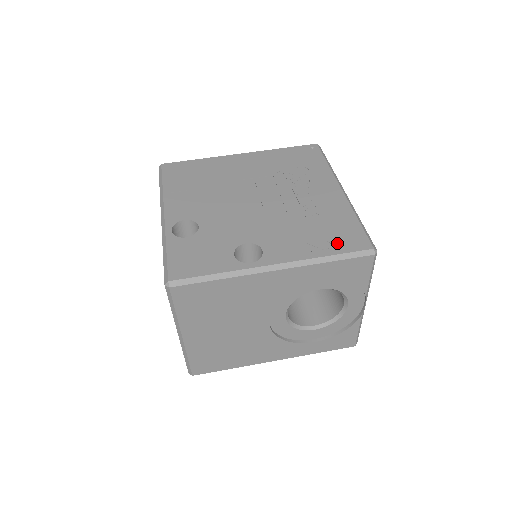
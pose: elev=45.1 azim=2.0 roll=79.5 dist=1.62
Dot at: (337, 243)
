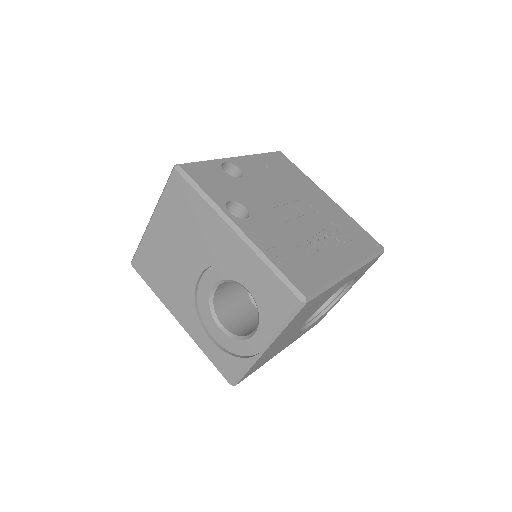
Dot at: (291, 269)
